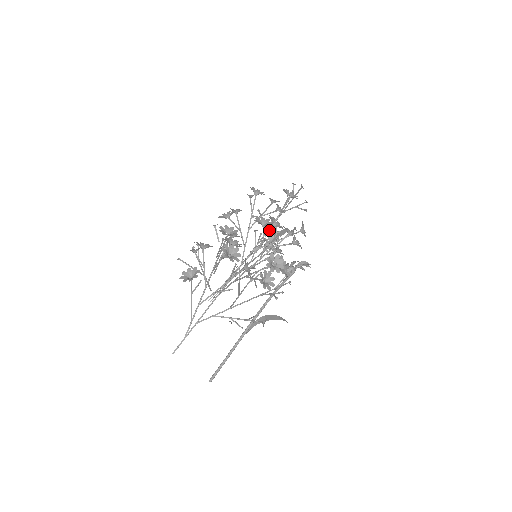
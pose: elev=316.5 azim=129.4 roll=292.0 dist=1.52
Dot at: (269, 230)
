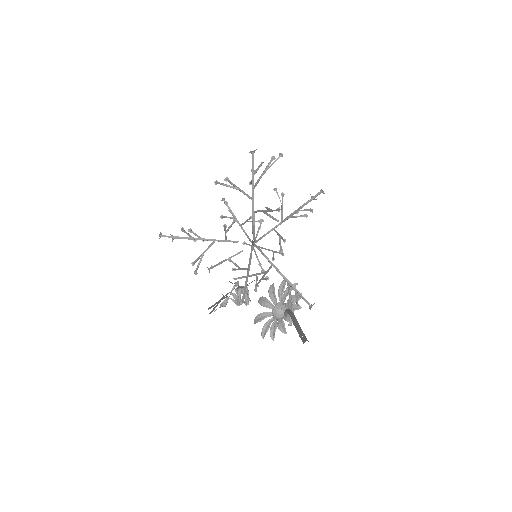
Dot at: (232, 283)
